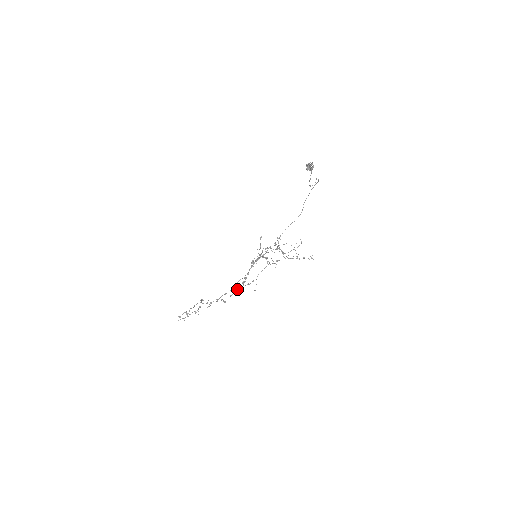
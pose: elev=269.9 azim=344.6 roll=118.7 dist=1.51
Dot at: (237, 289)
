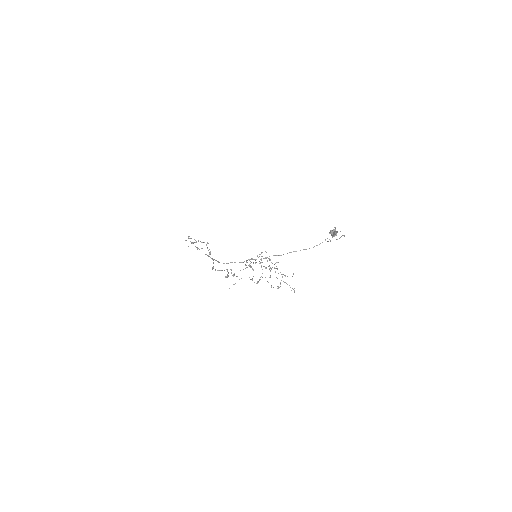
Dot at: (224, 270)
